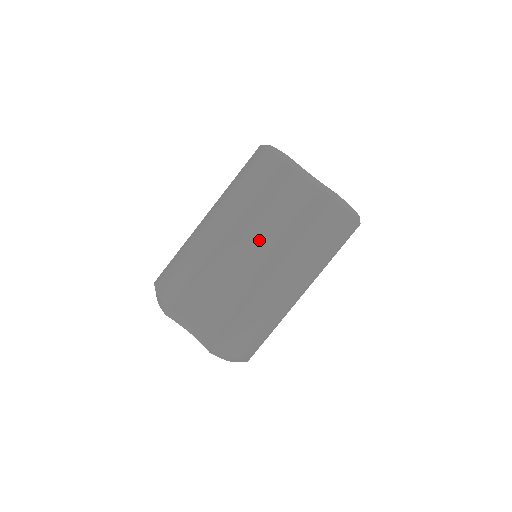
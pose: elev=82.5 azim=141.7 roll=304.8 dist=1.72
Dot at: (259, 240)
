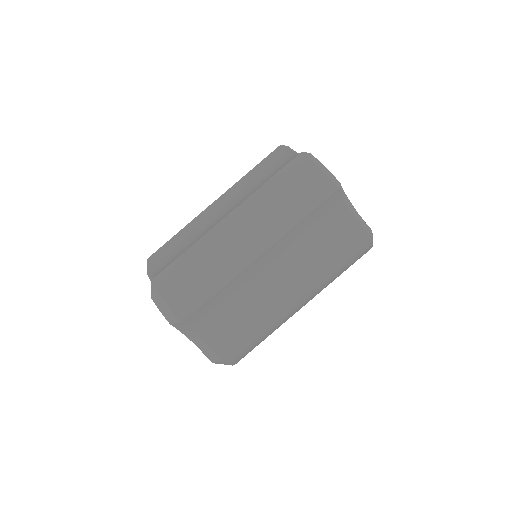
Dot at: (237, 203)
